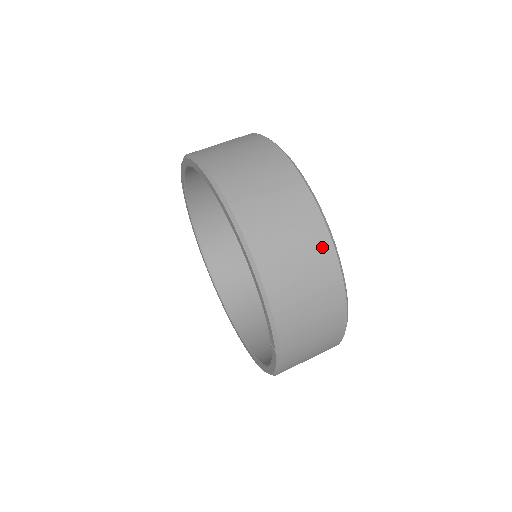
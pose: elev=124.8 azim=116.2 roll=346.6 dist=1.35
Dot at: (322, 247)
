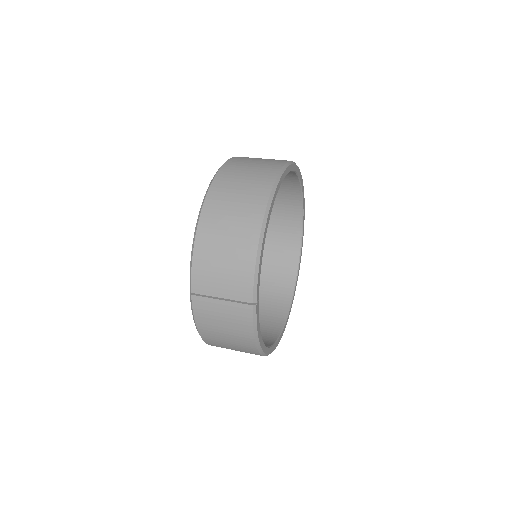
Dot at: (252, 225)
